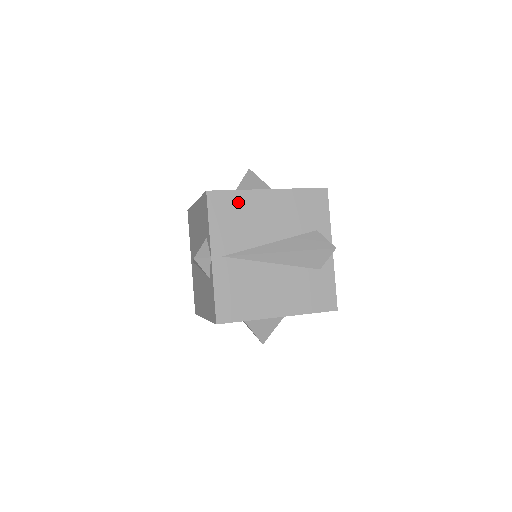
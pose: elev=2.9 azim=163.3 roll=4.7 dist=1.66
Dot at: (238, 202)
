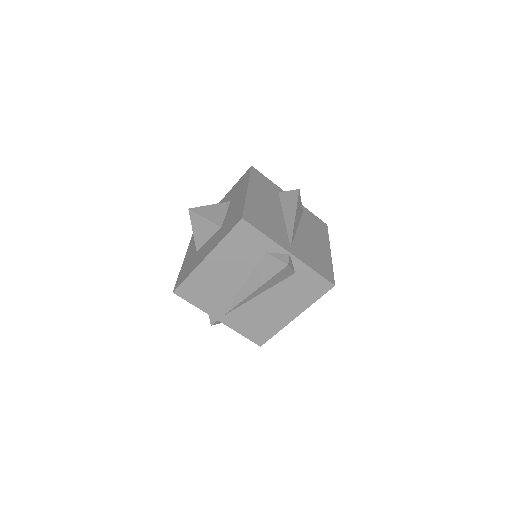
Dot at: (197, 282)
